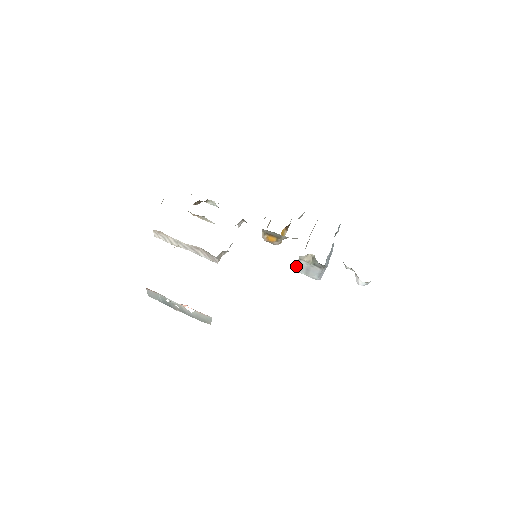
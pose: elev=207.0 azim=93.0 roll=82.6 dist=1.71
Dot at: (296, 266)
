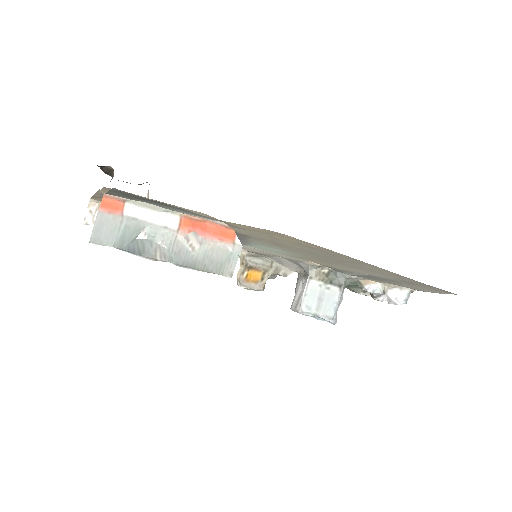
Dot at: (302, 298)
